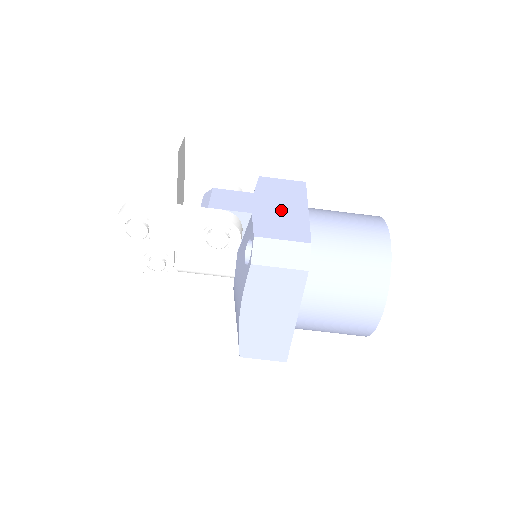
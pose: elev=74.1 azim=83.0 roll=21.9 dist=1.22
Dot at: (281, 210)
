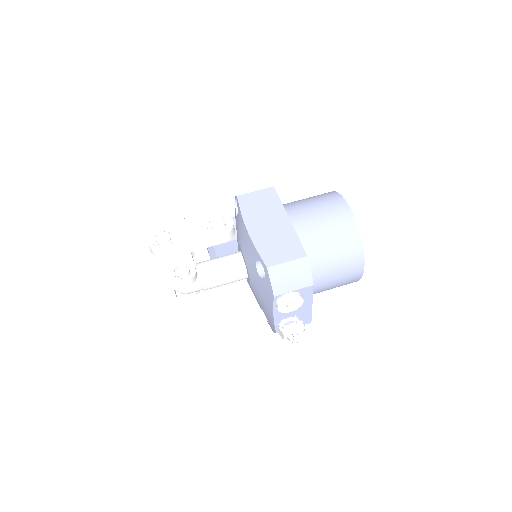
Dot at: occluded
